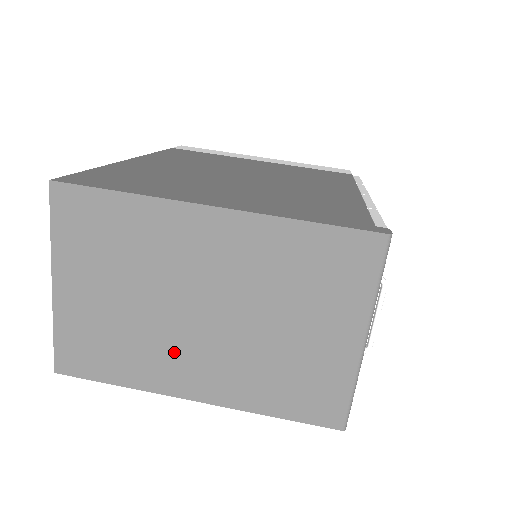
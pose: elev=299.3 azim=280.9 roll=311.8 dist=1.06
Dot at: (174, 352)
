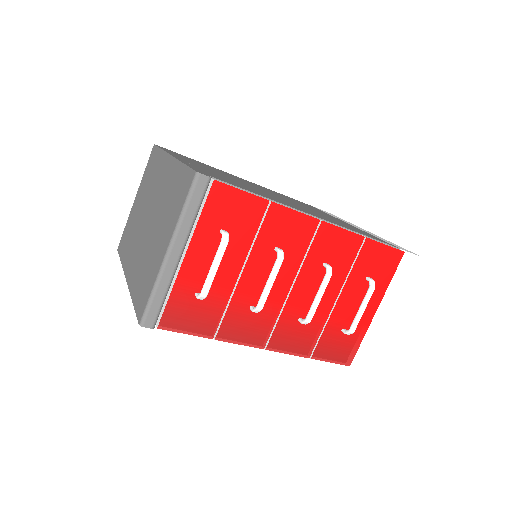
Dot at: (135, 244)
